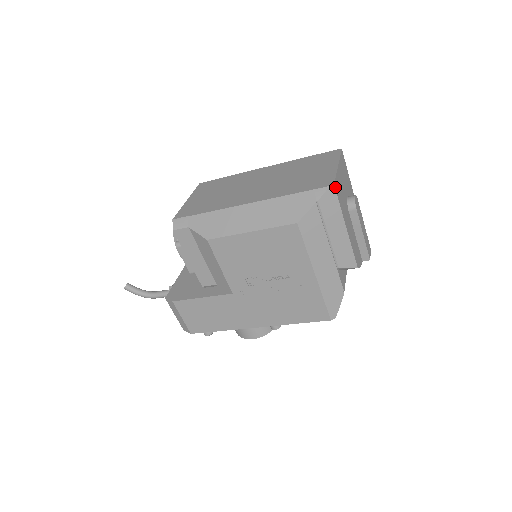
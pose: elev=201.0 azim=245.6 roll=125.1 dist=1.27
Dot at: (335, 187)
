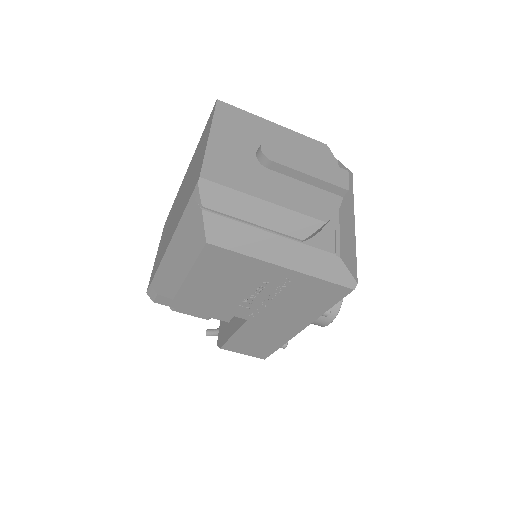
Dot at: (206, 177)
